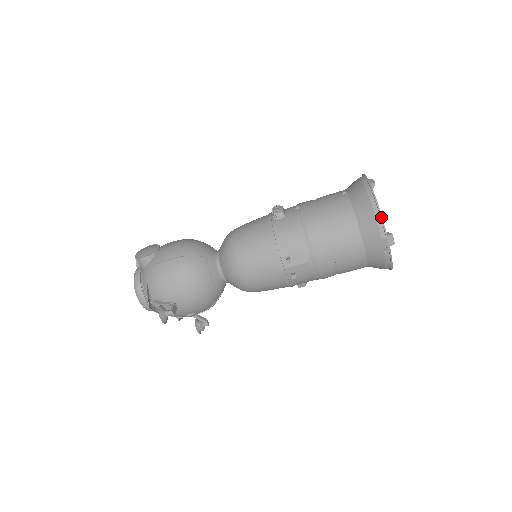
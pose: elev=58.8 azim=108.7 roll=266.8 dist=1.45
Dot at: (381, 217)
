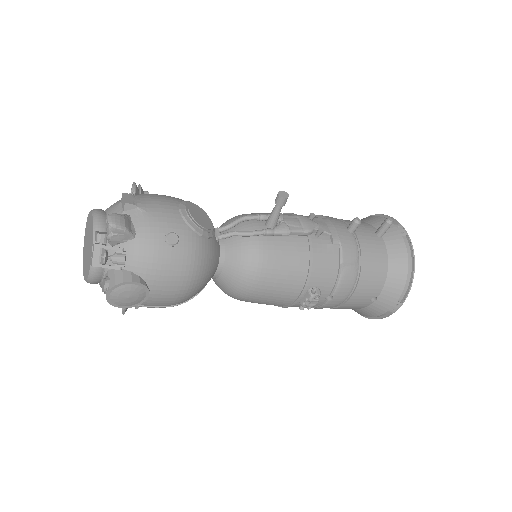
Dot at: (361, 315)
